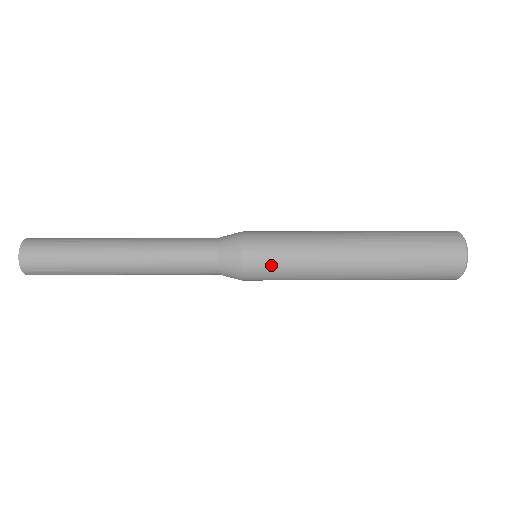
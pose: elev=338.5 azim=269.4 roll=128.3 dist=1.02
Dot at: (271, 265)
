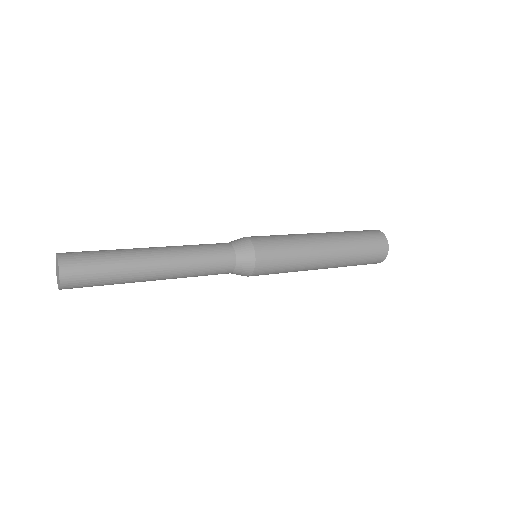
Dot at: (274, 245)
